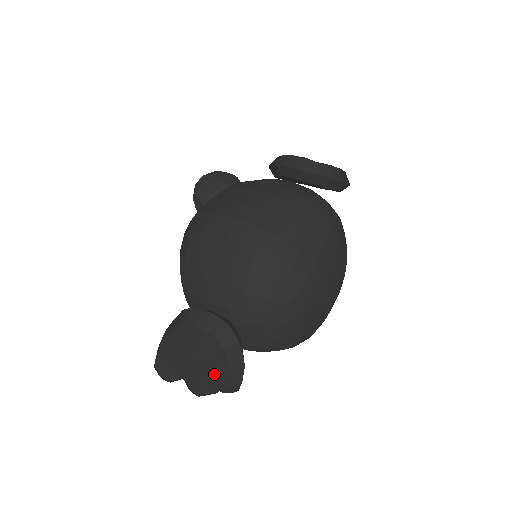
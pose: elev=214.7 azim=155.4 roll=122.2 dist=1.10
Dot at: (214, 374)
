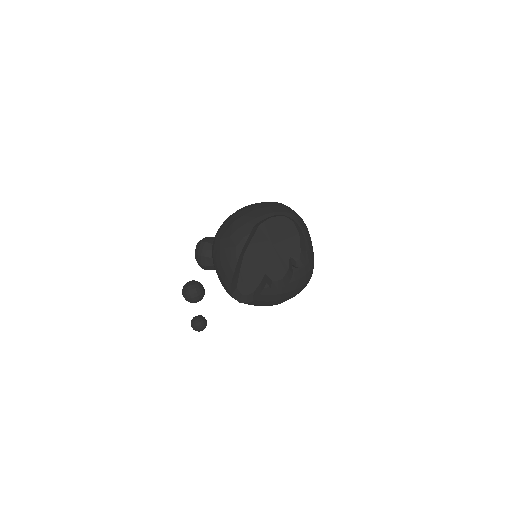
Dot at: (290, 245)
